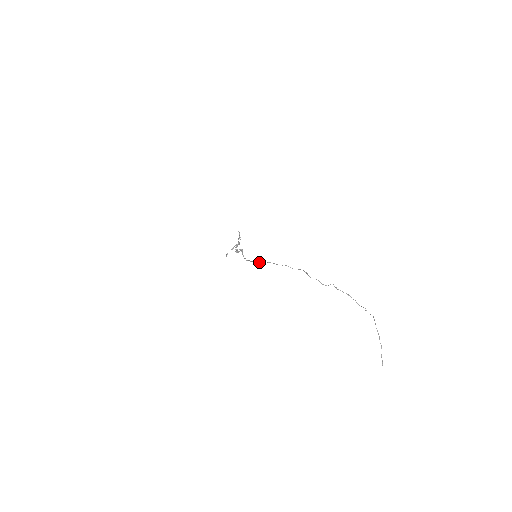
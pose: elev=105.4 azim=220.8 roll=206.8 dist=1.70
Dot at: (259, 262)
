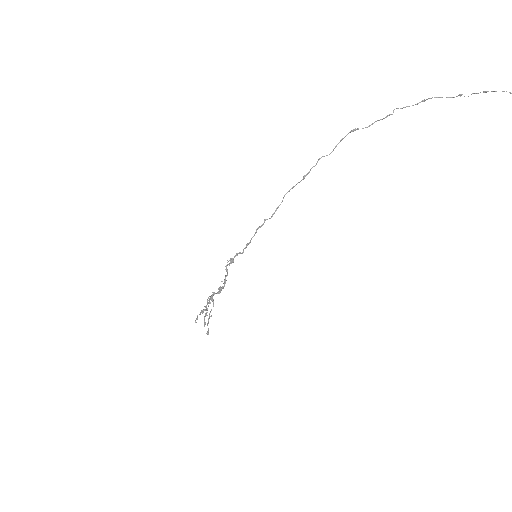
Dot at: occluded
